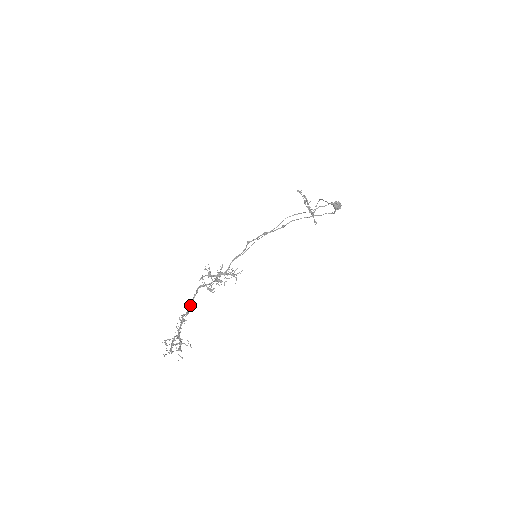
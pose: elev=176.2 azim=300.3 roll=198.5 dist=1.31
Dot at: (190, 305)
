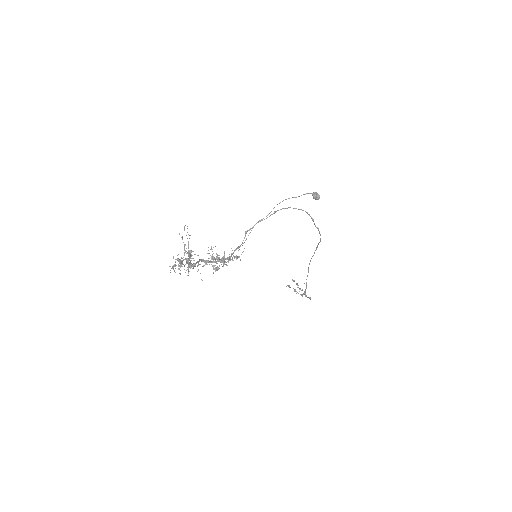
Dot at: (196, 262)
